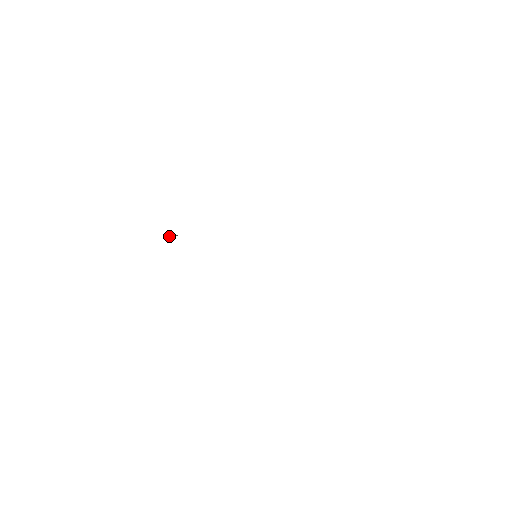
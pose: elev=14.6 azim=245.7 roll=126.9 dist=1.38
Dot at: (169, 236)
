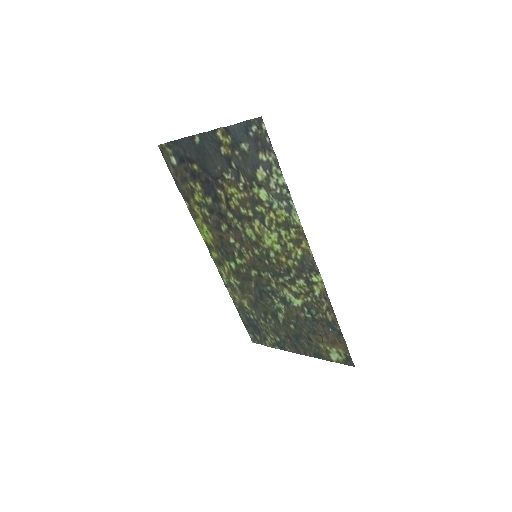
Dot at: (214, 185)
